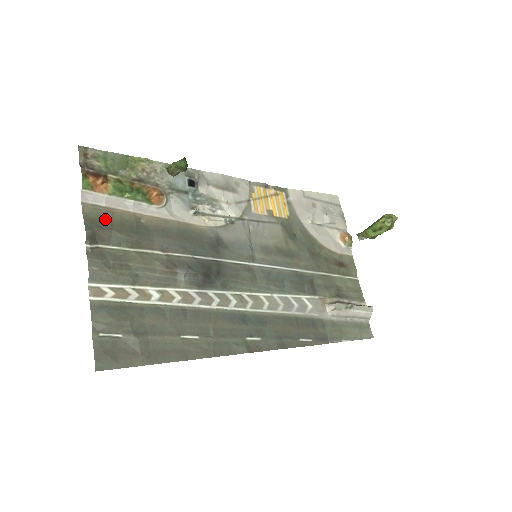
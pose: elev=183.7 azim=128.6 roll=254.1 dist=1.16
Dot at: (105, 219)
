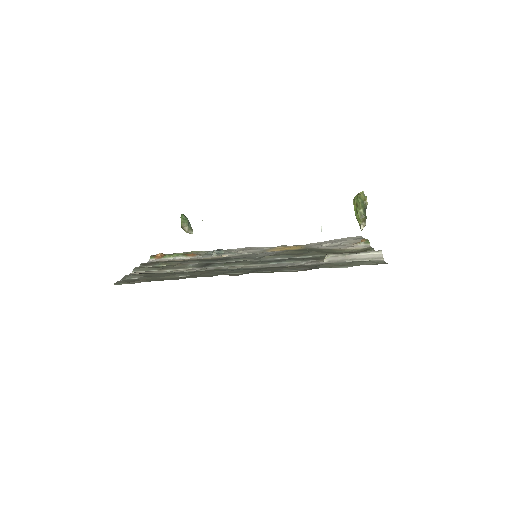
Dot at: (156, 262)
